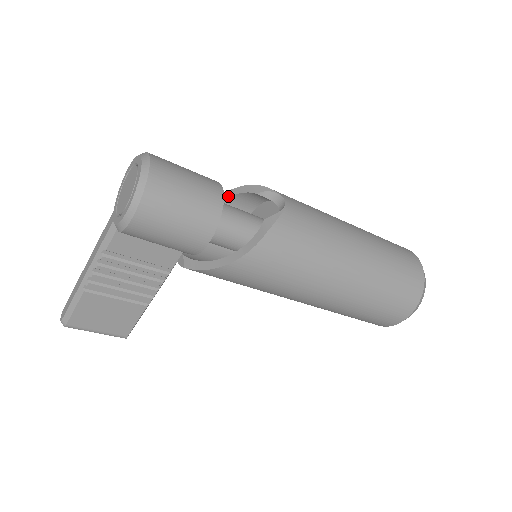
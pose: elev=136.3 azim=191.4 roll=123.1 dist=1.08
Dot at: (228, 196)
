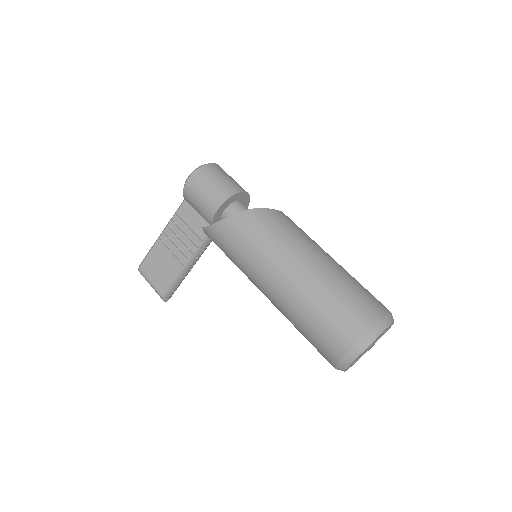
Dot at: occluded
